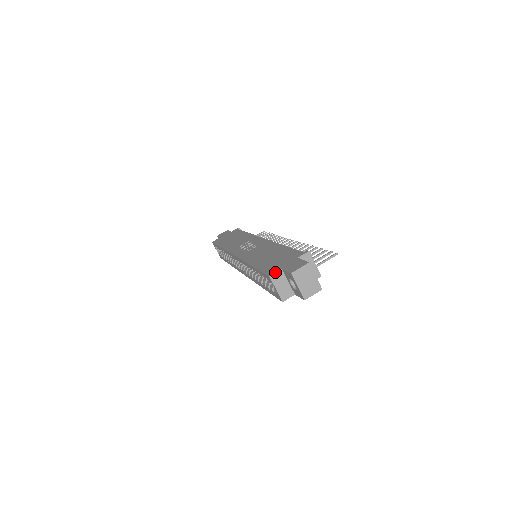
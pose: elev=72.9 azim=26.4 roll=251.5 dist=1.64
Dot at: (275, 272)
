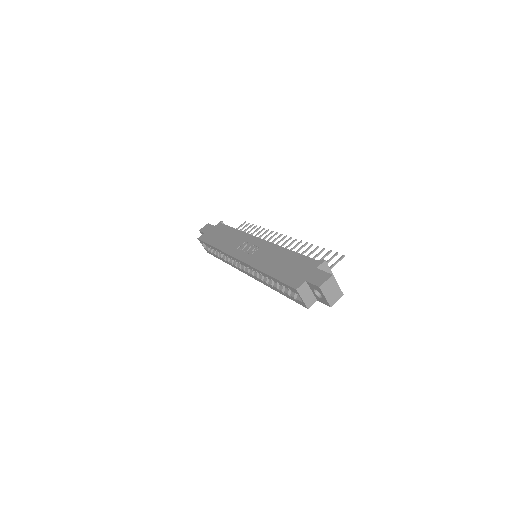
Dot at: (300, 285)
